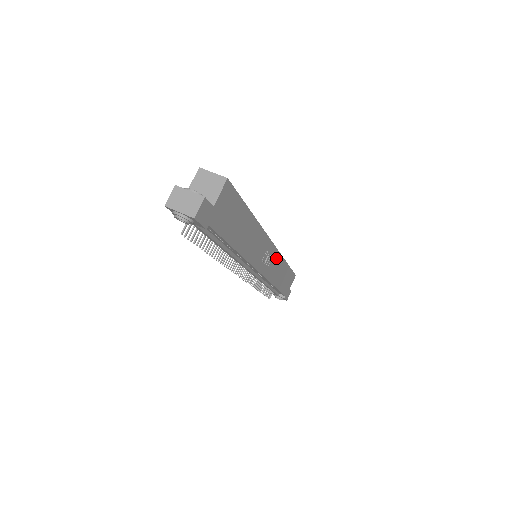
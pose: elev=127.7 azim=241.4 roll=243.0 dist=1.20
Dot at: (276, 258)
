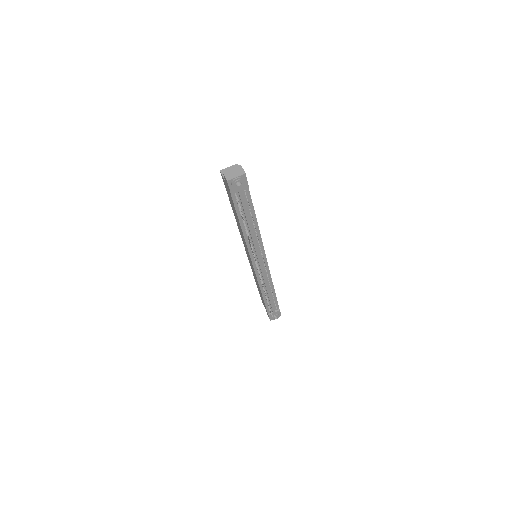
Dot at: occluded
